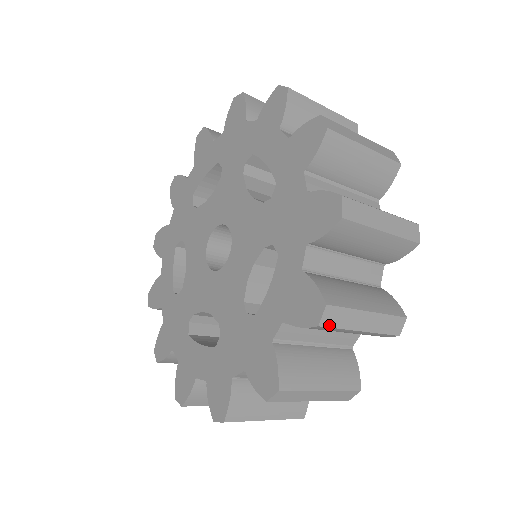
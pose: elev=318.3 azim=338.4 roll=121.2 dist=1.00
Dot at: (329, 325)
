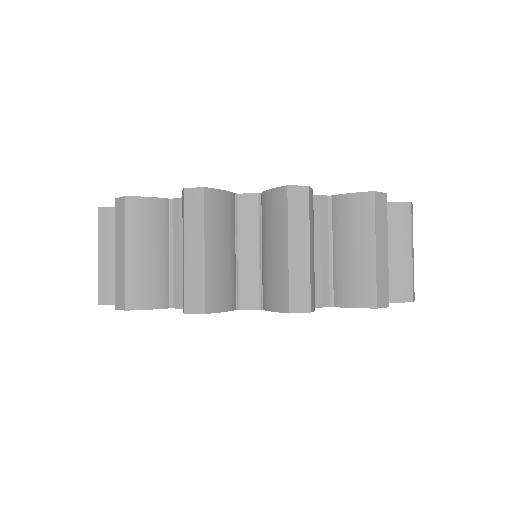
Dot at: (290, 199)
